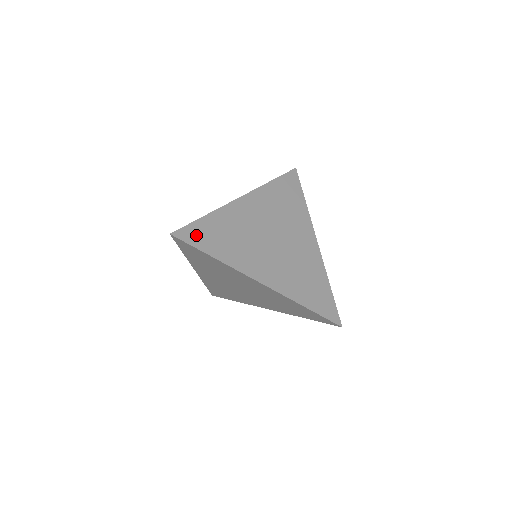
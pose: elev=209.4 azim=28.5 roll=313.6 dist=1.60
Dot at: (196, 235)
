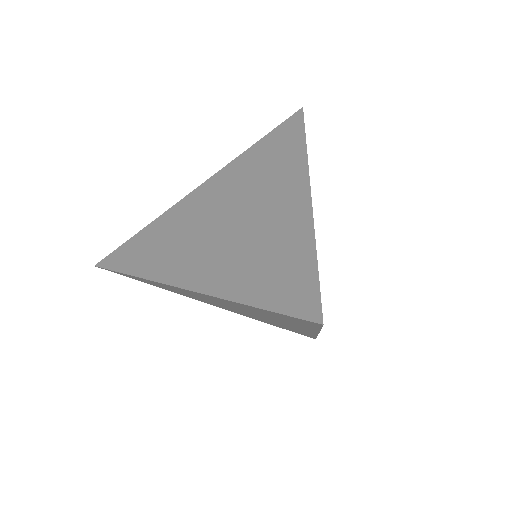
Dot at: occluded
